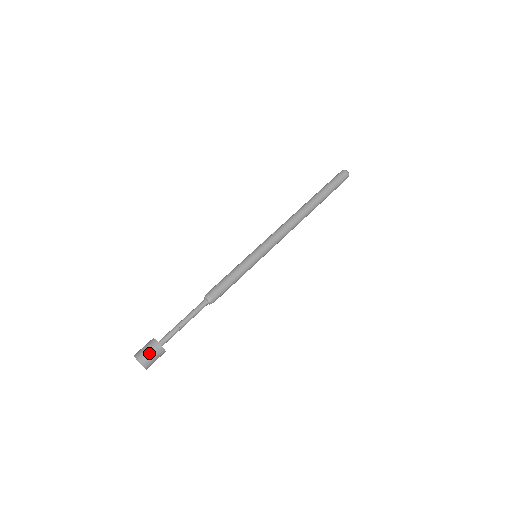
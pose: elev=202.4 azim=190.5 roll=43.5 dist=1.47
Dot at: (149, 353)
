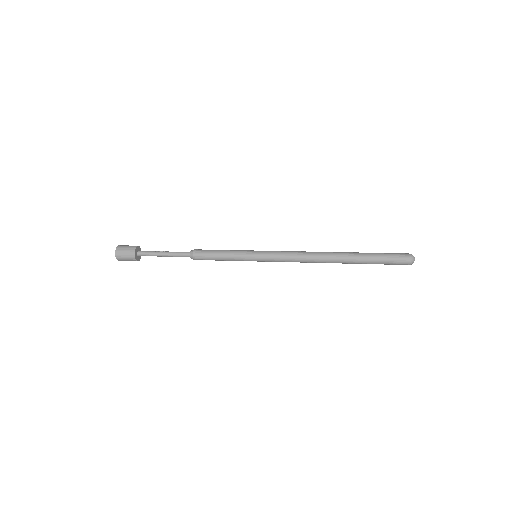
Dot at: (126, 247)
